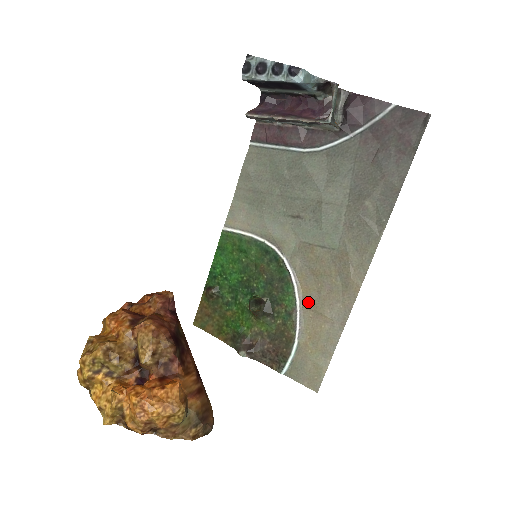
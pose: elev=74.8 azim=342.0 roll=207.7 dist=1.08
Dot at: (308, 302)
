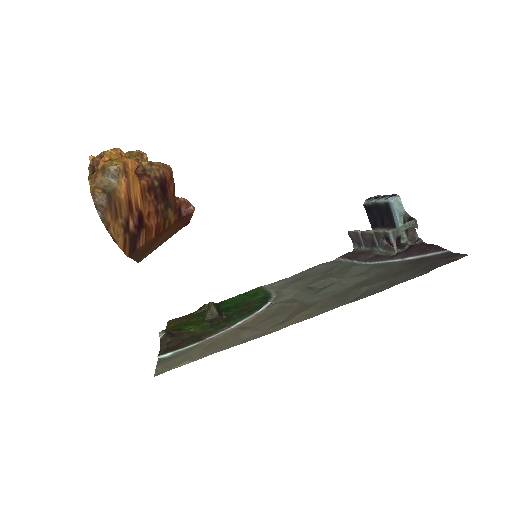
Dot at: (245, 326)
